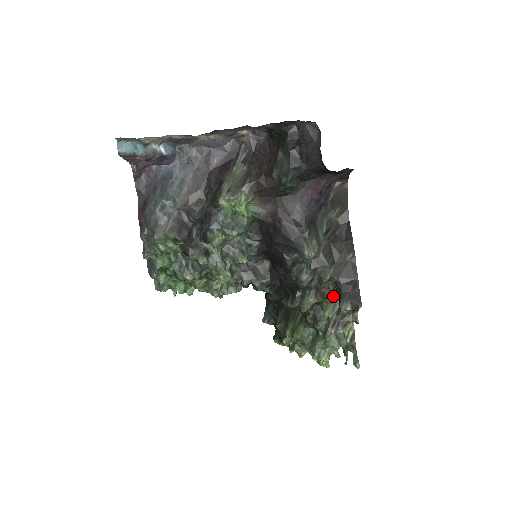
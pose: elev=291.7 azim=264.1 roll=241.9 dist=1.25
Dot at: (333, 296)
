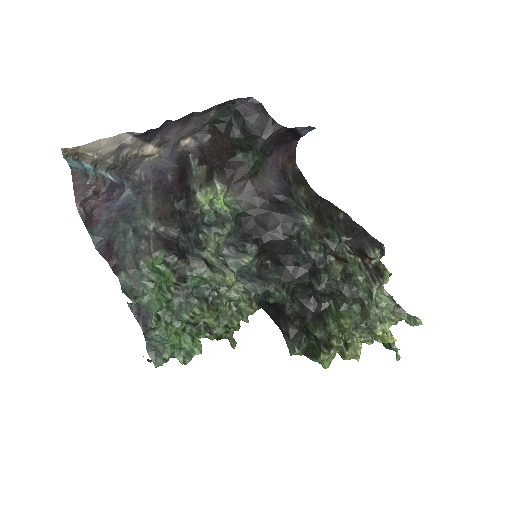
Dot at: (352, 259)
